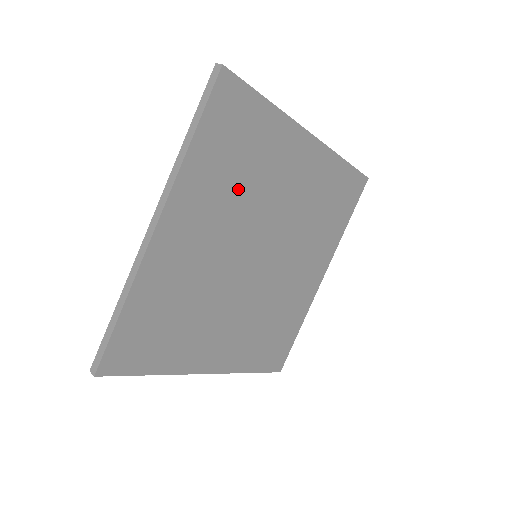
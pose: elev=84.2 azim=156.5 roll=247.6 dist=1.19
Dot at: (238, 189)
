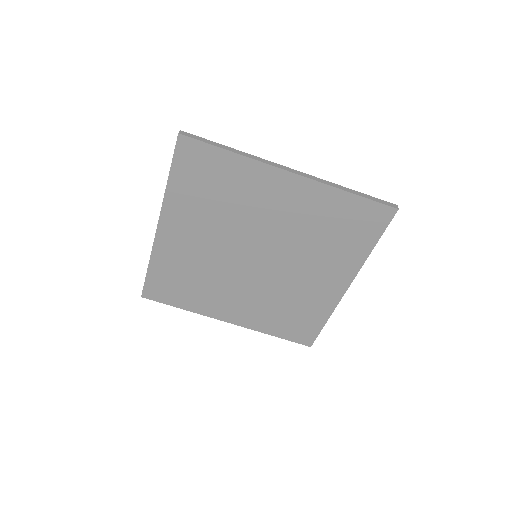
Dot at: (219, 210)
